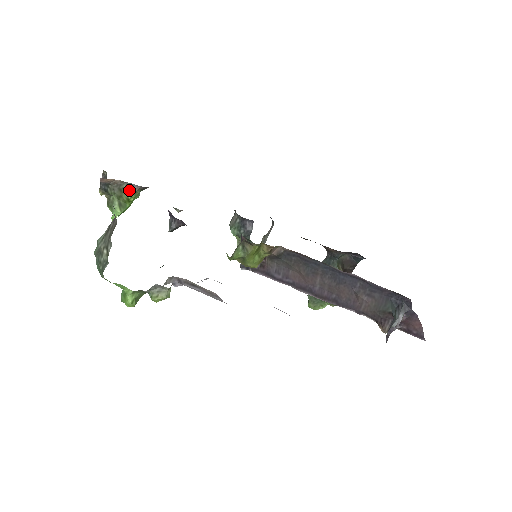
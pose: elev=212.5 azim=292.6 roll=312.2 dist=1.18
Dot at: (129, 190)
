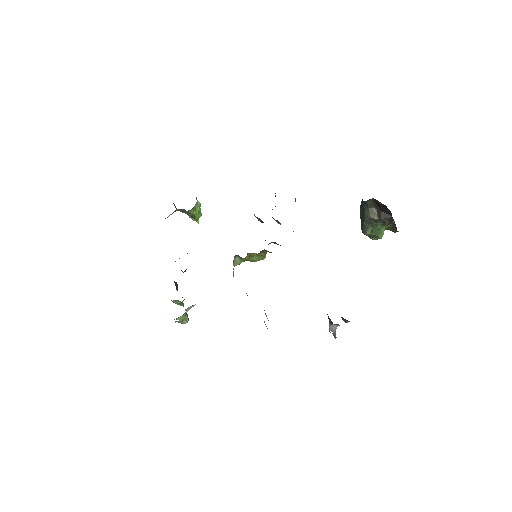
Dot at: occluded
